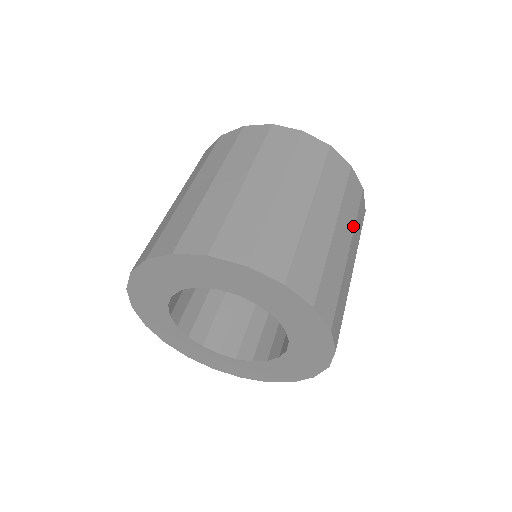
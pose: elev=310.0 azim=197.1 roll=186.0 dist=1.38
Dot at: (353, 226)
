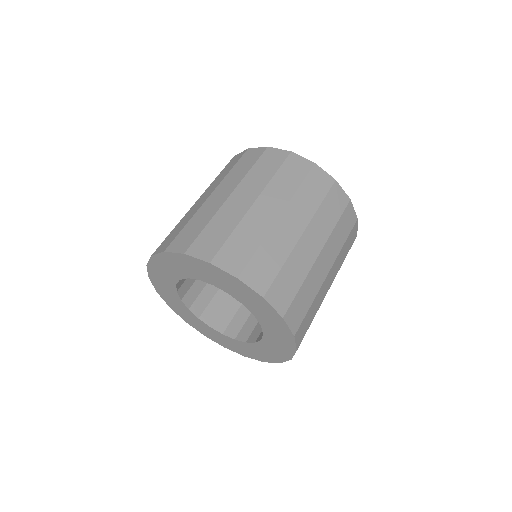
Dot at: (290, 196)
